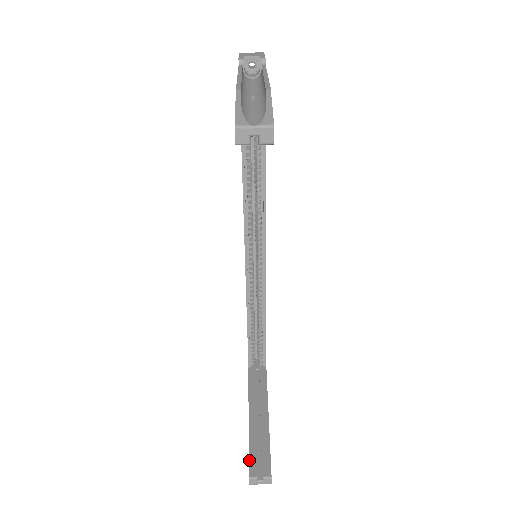
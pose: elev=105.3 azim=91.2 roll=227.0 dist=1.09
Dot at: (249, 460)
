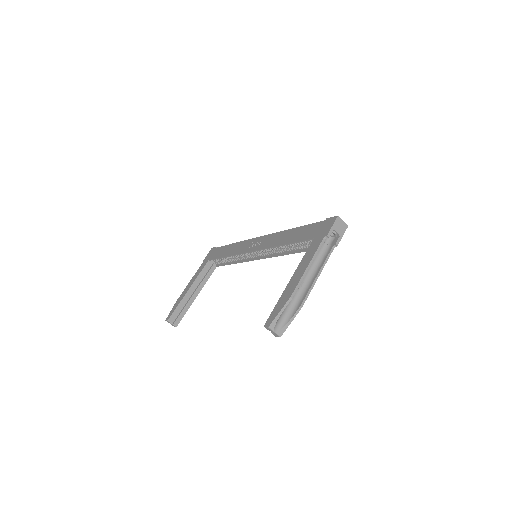
Dot at: (174, 312)
